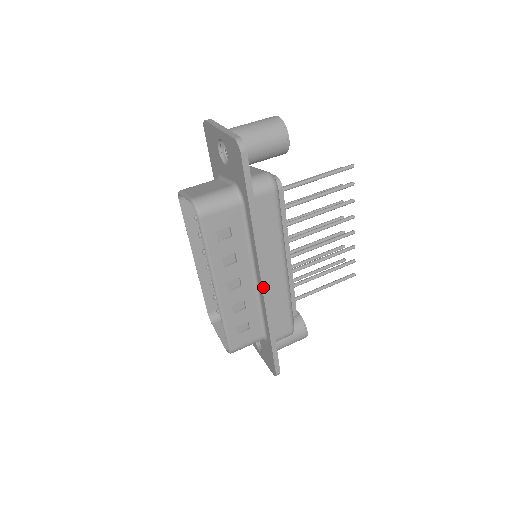
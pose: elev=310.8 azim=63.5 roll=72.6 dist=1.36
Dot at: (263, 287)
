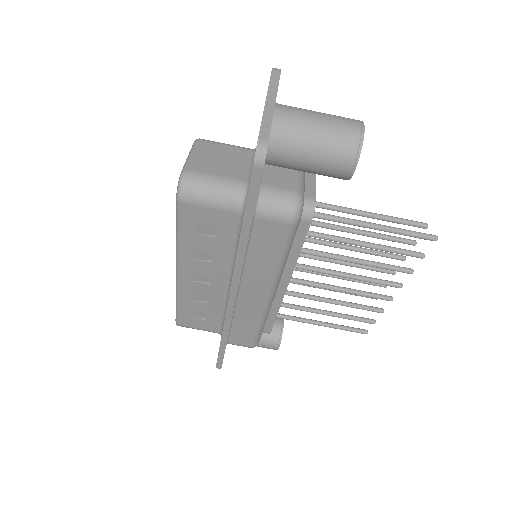
Dot at: (229, 302)
